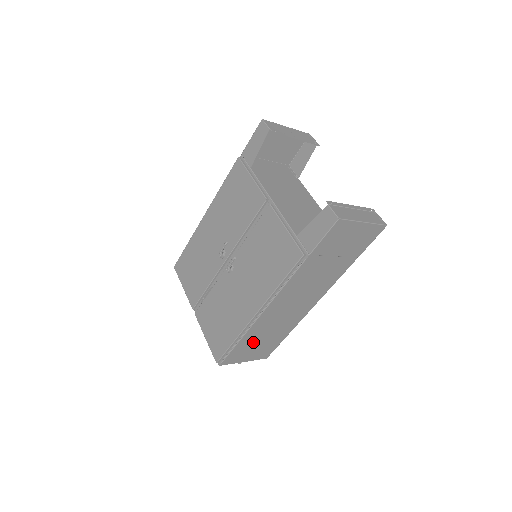
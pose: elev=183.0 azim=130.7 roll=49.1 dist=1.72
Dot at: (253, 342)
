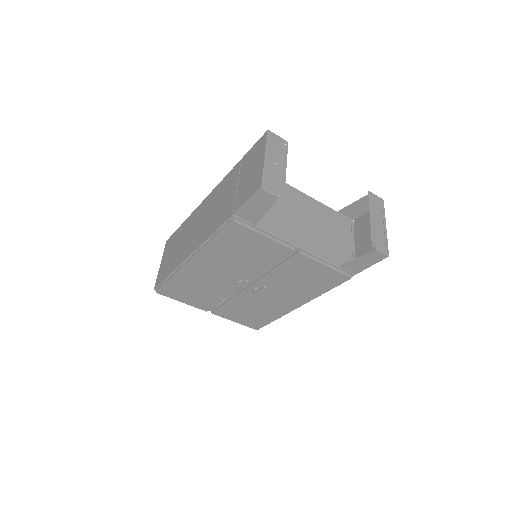
Dot at: occluded
